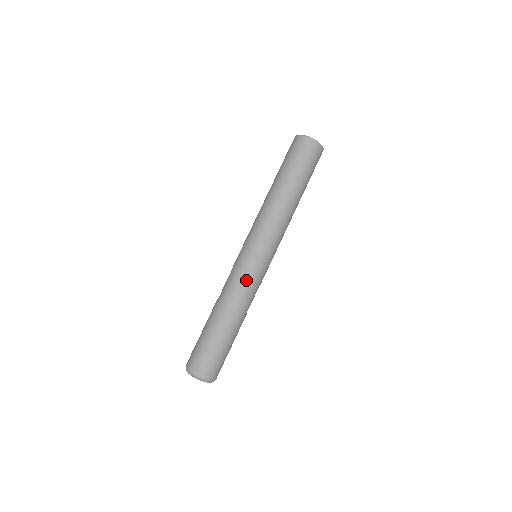
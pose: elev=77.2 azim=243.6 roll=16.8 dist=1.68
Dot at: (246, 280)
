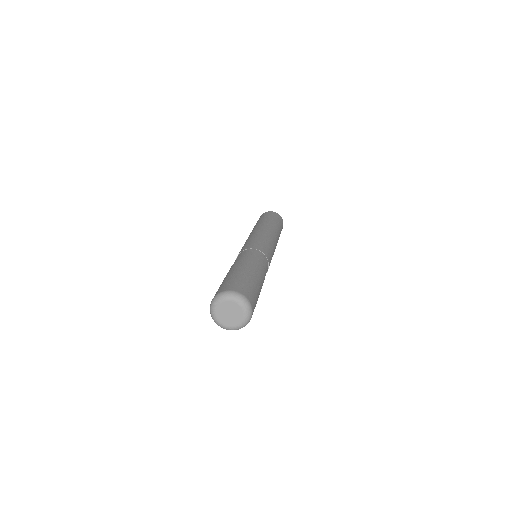
Dot at: (257, 250)
